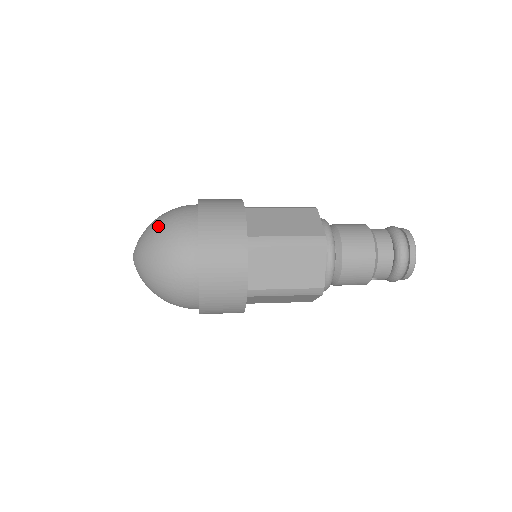
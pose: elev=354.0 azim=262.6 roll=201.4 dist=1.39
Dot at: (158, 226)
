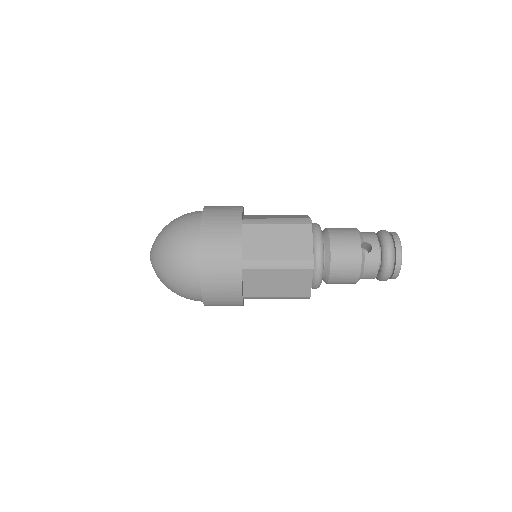
Dot at: occluded
